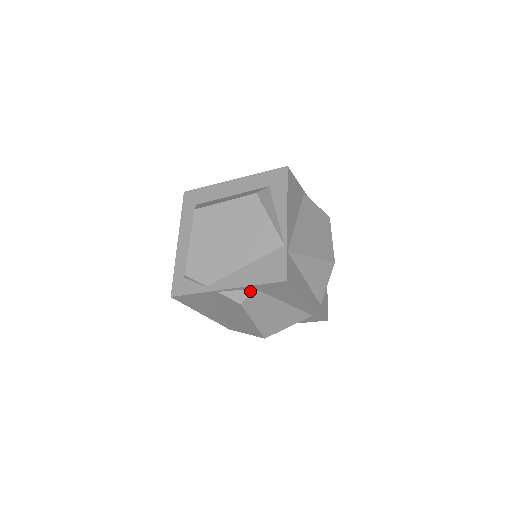
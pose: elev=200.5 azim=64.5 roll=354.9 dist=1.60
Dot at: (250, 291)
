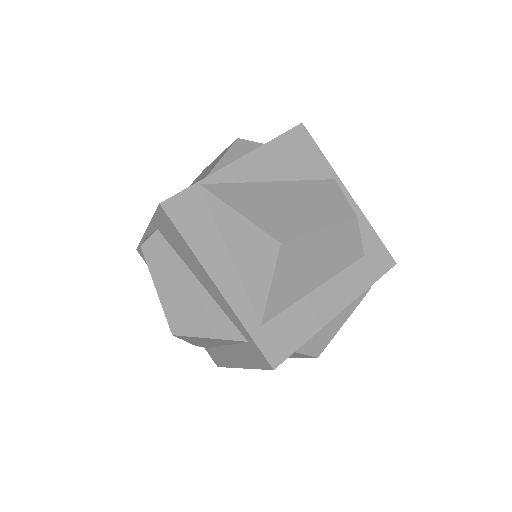
Dot at: (154, 232)
